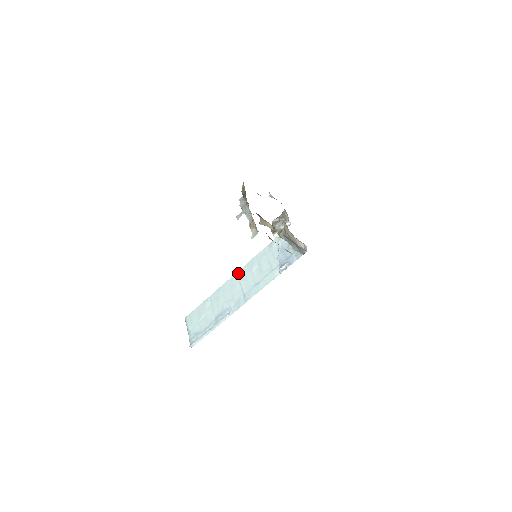
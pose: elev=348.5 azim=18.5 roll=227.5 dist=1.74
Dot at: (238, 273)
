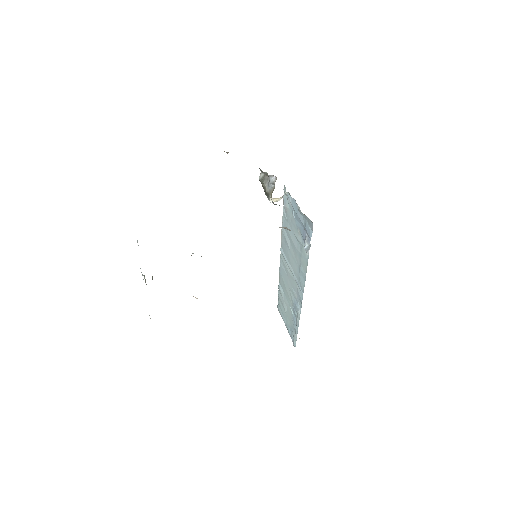
Dot at: (281, 251)
